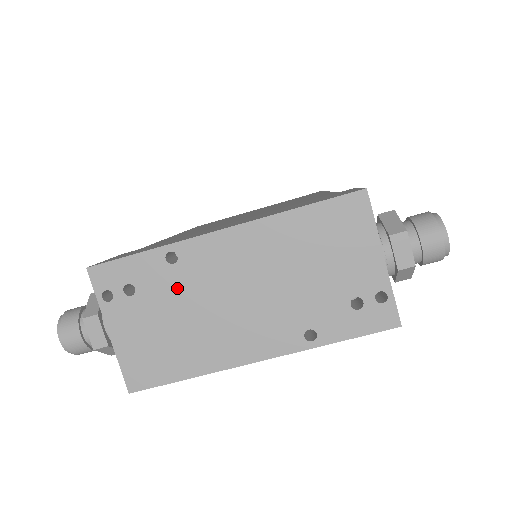
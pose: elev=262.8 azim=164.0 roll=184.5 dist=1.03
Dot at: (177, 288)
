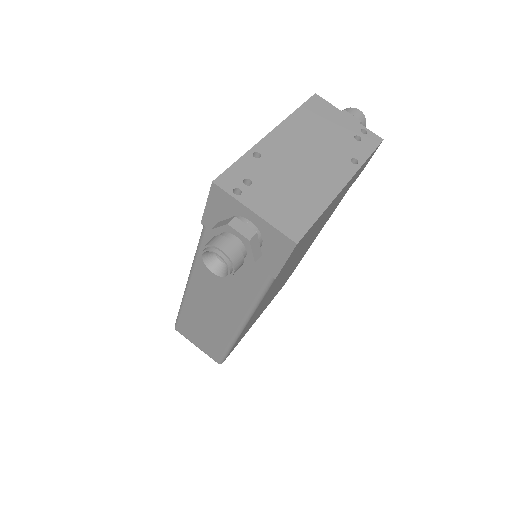
Dot at: (273, 169)
